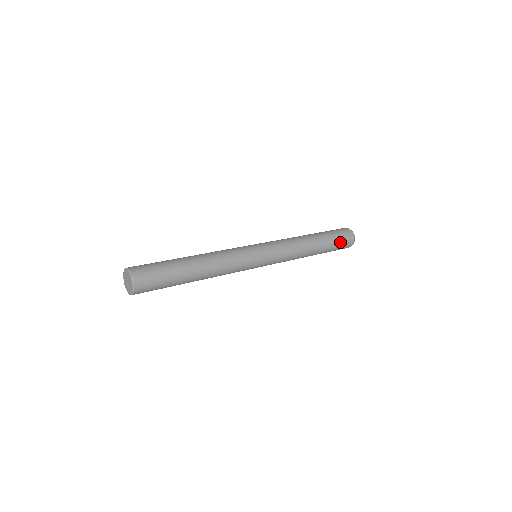
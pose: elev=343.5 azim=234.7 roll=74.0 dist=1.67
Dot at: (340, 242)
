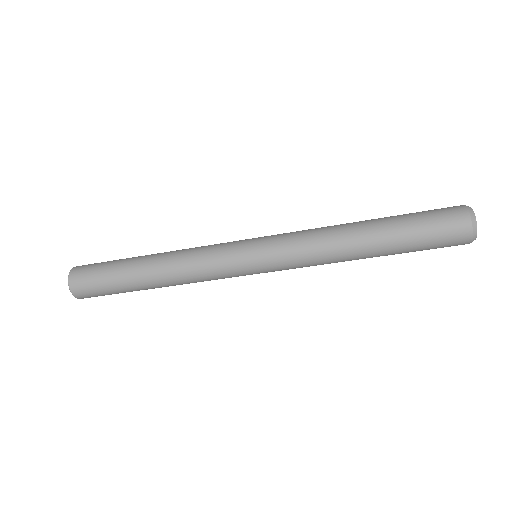
Dot at: (429, 225)
